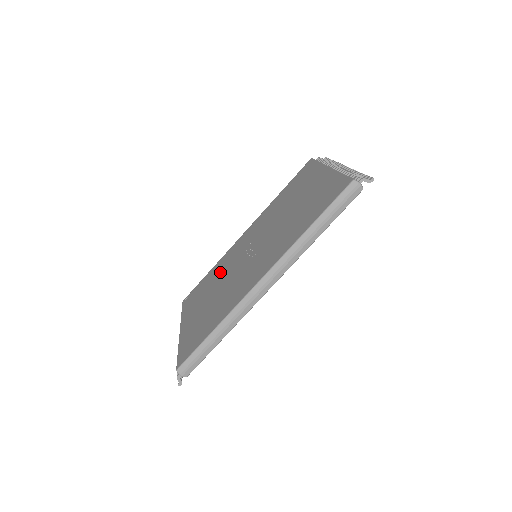
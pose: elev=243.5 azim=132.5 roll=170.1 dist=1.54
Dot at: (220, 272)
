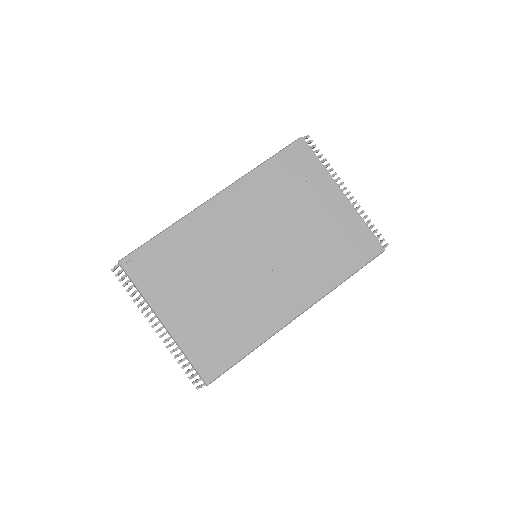
Dot at: (200, 254)
